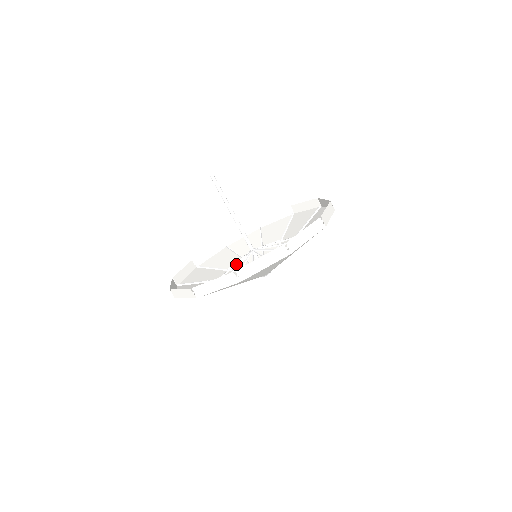
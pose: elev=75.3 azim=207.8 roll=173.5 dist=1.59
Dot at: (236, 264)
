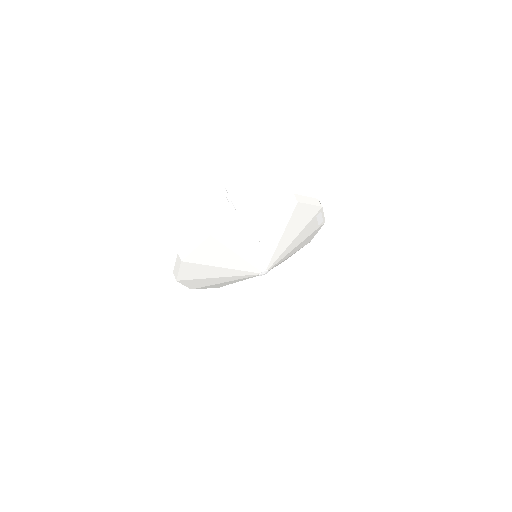
Dot at: occluded
